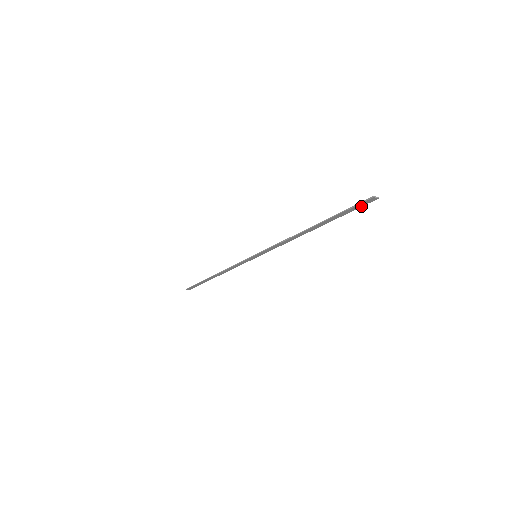
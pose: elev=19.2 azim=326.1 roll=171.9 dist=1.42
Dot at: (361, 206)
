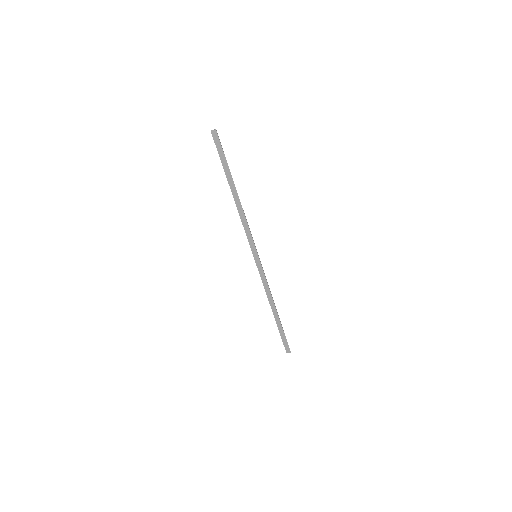
Dot at: (220, 145)
